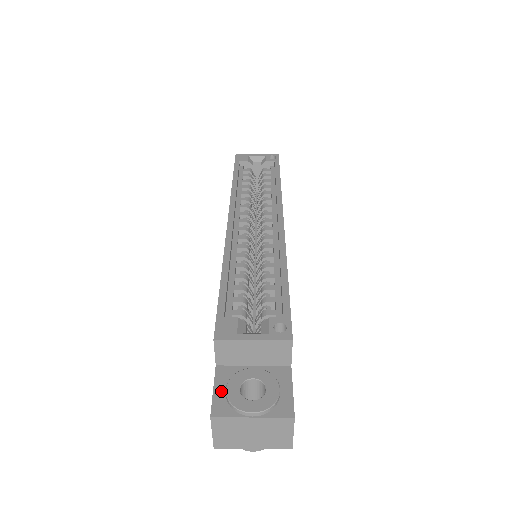
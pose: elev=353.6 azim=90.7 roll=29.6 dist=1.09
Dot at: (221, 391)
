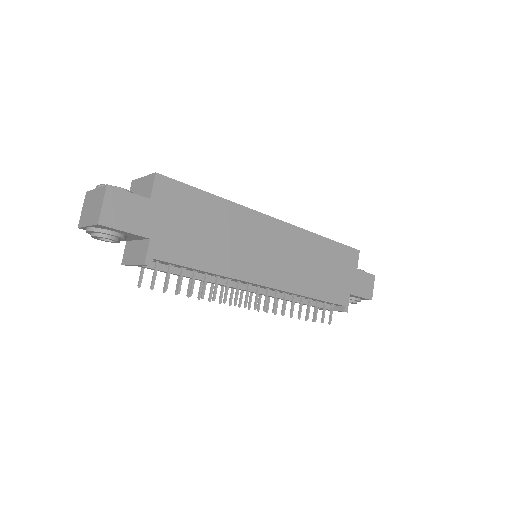
Dot at: occluded
